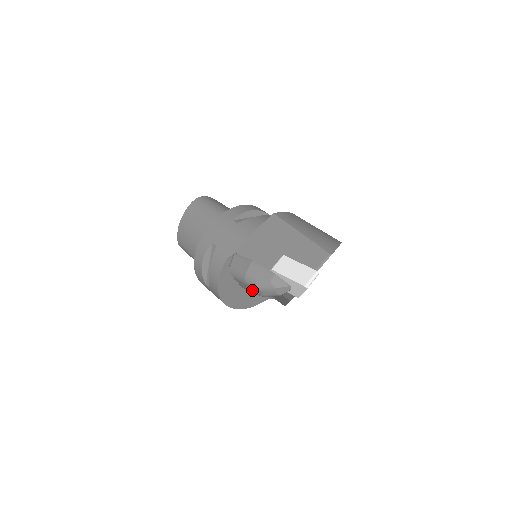
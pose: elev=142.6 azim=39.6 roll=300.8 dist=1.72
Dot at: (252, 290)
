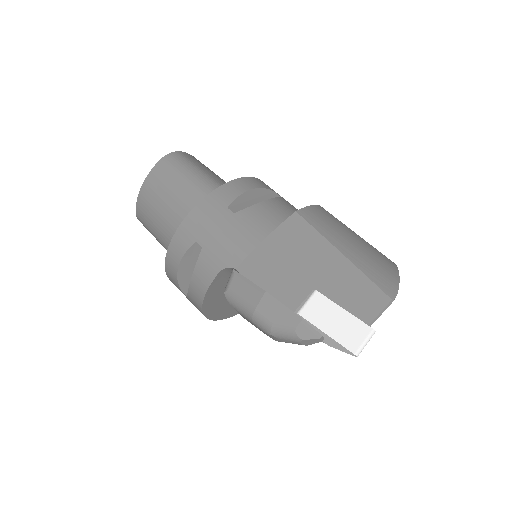
Dot at: (260, 330)
